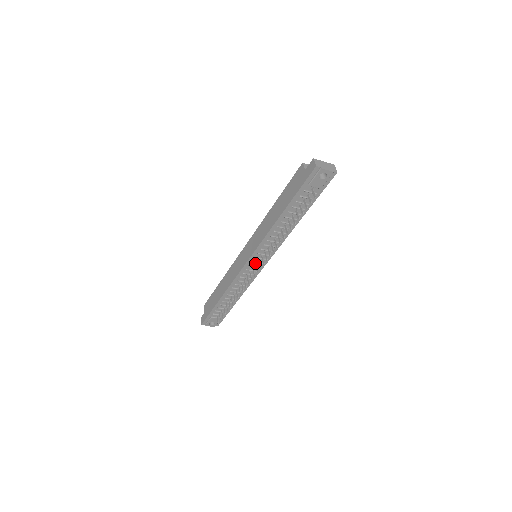
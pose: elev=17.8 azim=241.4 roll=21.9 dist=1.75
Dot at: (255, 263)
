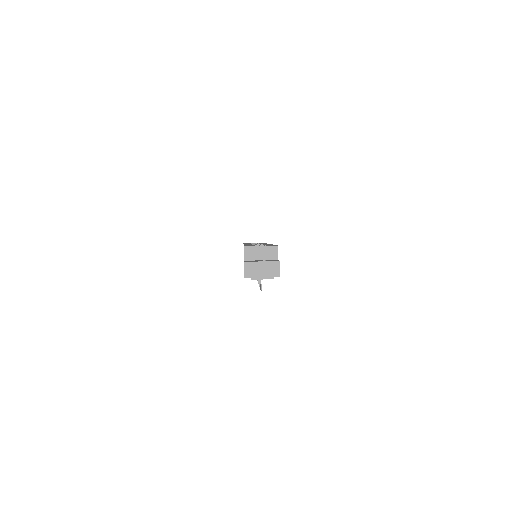
Dot at: occluded
